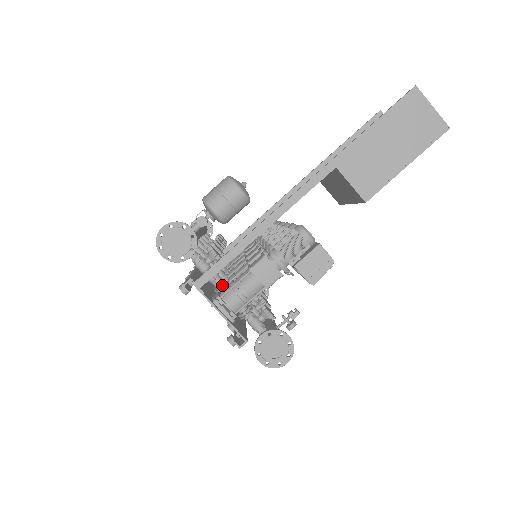
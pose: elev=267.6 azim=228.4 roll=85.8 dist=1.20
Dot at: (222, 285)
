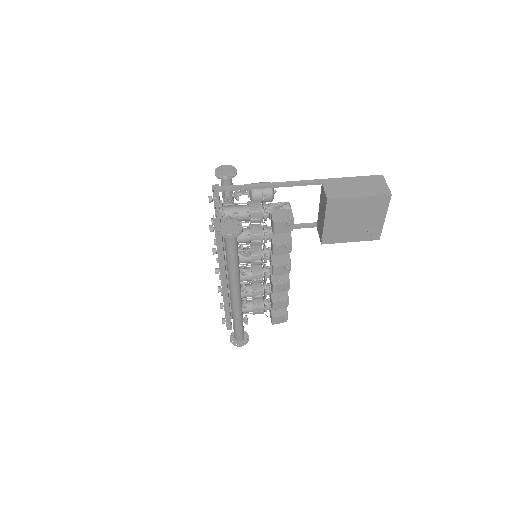
Dot at: occluded
